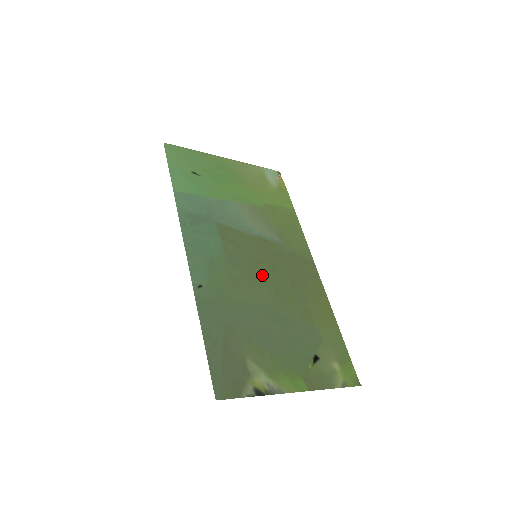
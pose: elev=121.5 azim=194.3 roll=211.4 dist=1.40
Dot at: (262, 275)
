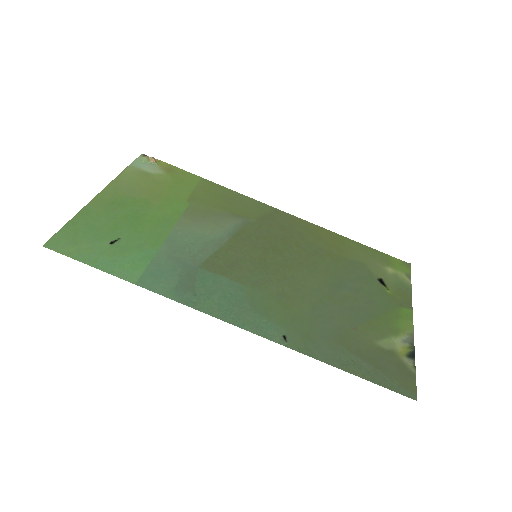
Dot at: (281, 266)
